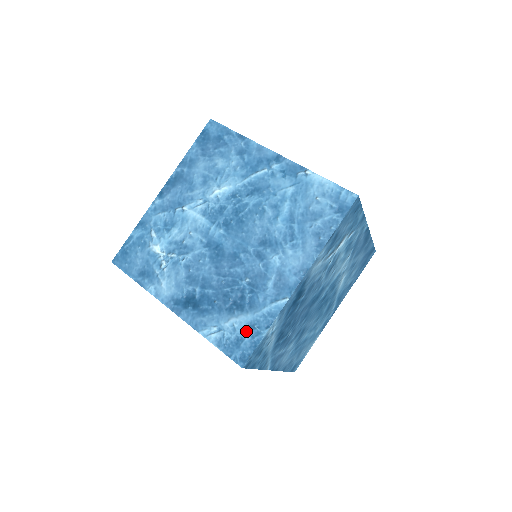
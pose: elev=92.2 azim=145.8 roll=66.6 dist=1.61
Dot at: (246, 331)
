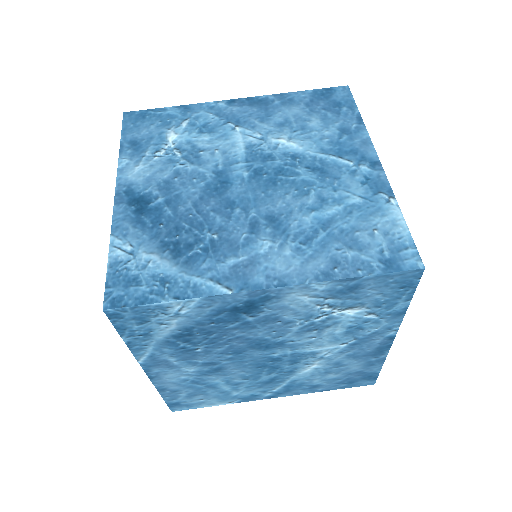
Dot at: (153, 279)
